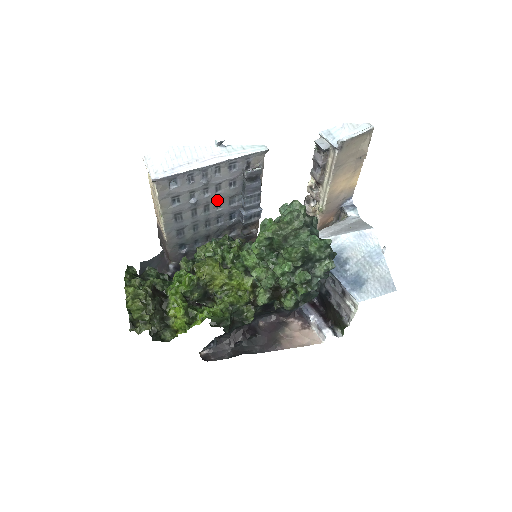
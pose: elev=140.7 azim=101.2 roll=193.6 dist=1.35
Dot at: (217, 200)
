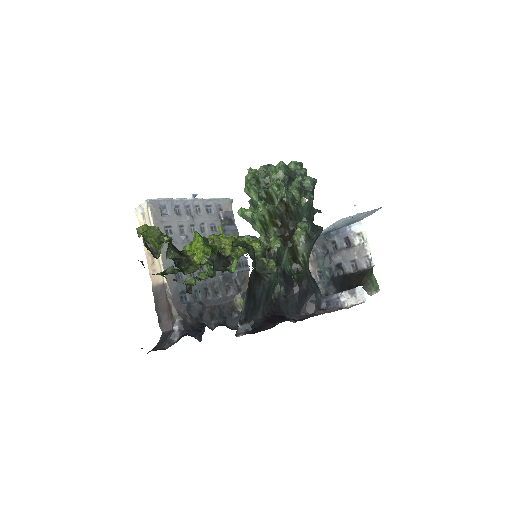
Dot at: occluded
